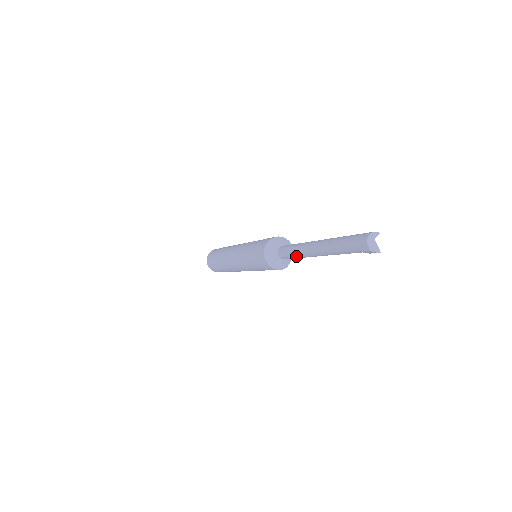
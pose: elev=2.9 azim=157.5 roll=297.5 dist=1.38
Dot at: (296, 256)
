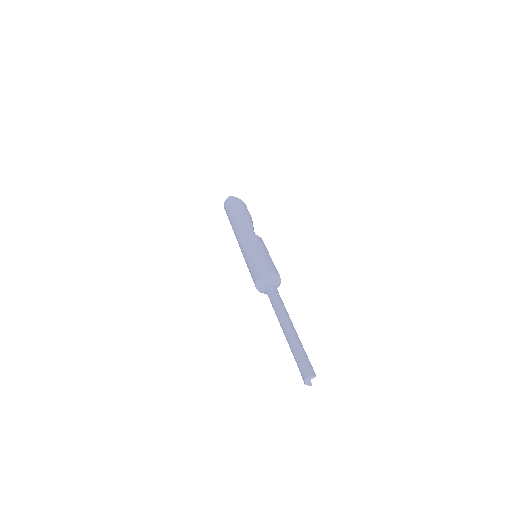
Dot at: (274, 310)
